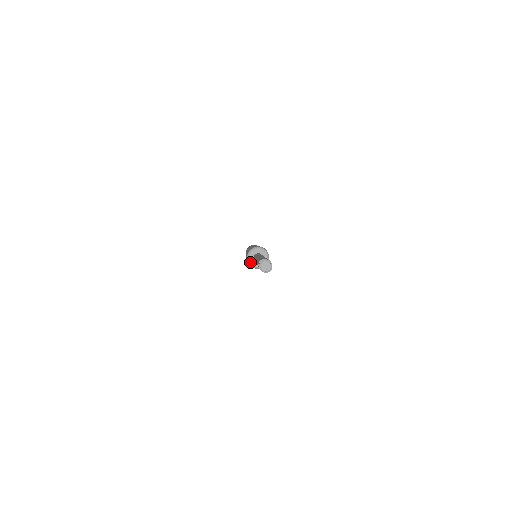
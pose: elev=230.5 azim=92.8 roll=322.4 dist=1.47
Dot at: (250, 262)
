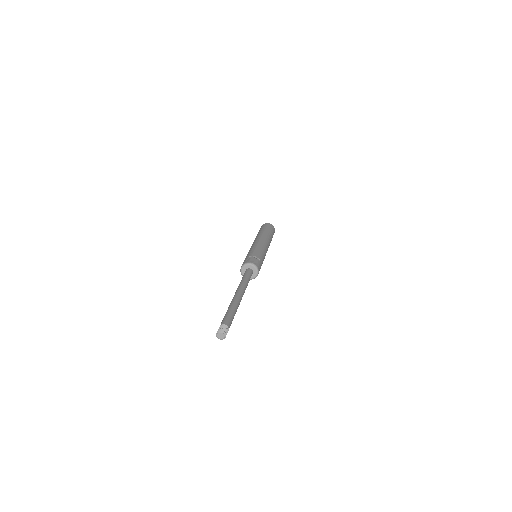
Dot at: occluded
